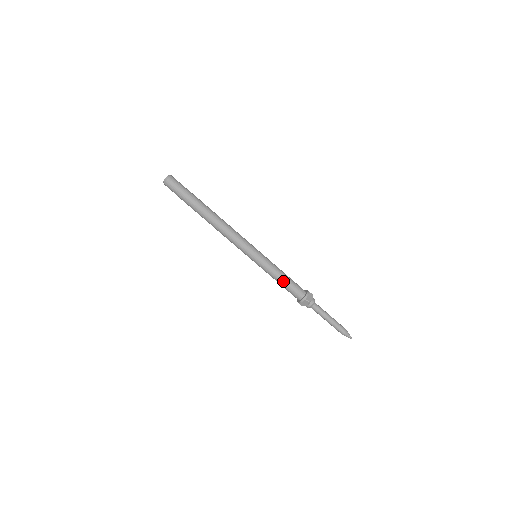
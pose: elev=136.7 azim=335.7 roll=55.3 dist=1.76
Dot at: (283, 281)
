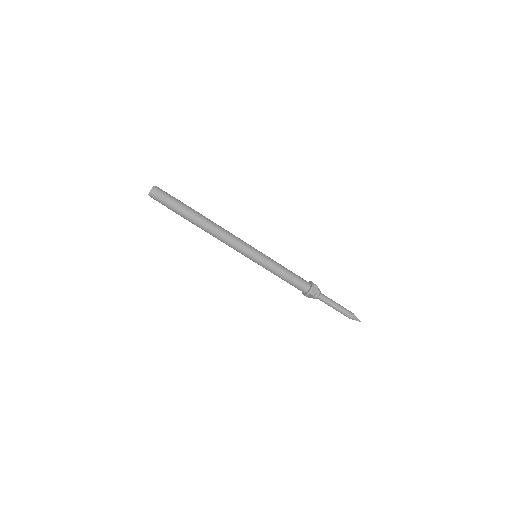
Dot at: (286, 278)
